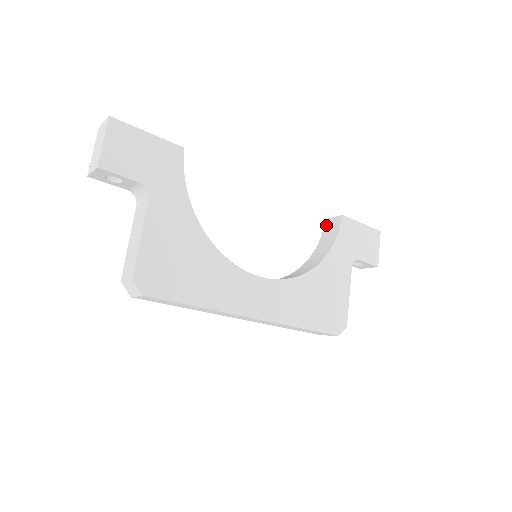
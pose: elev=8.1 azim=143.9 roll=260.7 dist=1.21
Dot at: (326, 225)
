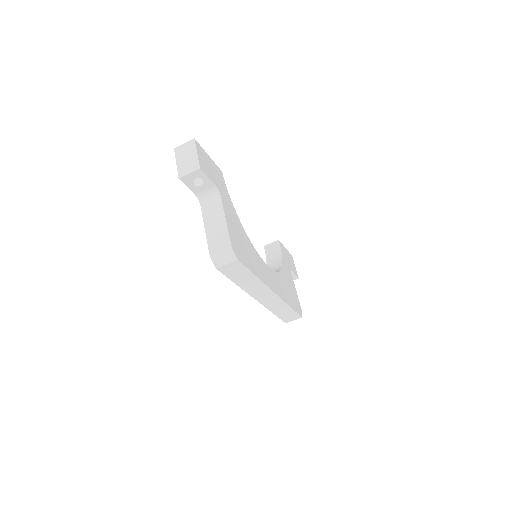
Dot at: (267, 249)
